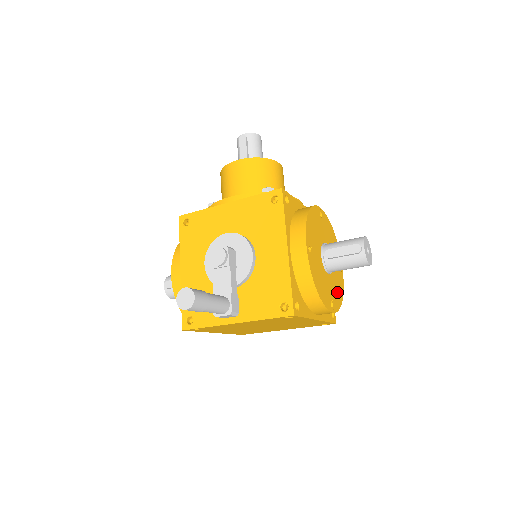
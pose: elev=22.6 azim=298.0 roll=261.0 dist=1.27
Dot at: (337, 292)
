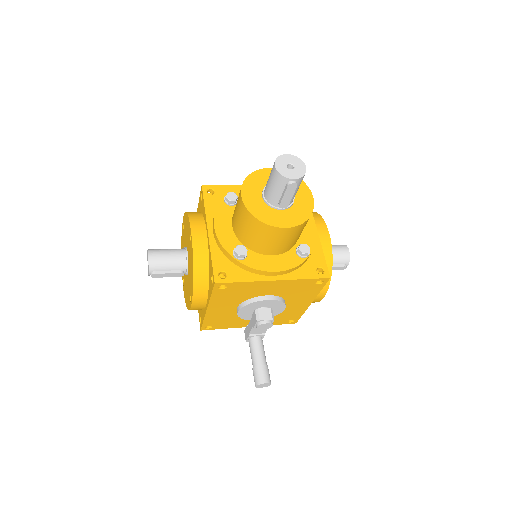
Dot at: occluded
